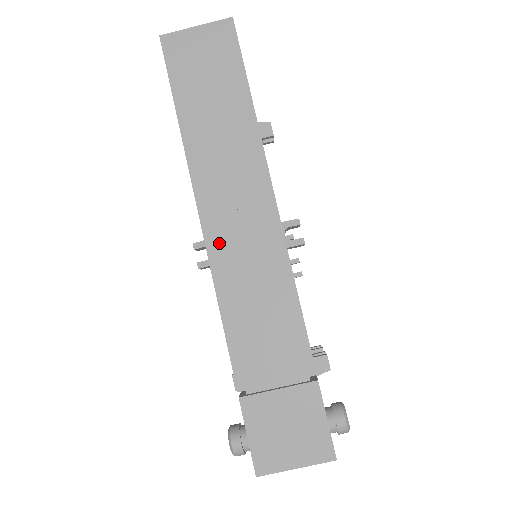
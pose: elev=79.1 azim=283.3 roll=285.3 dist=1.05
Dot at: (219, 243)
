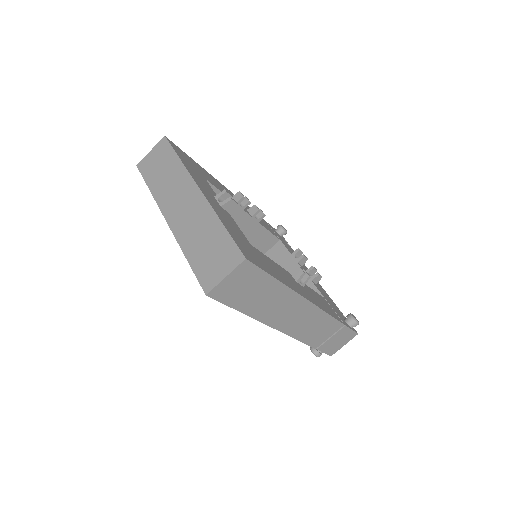
Dot at: (287, 328)
